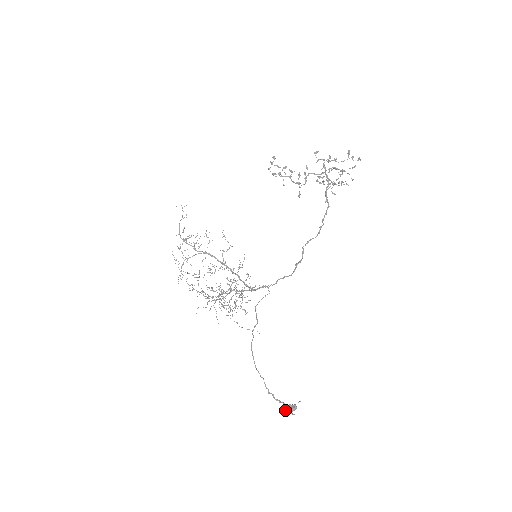
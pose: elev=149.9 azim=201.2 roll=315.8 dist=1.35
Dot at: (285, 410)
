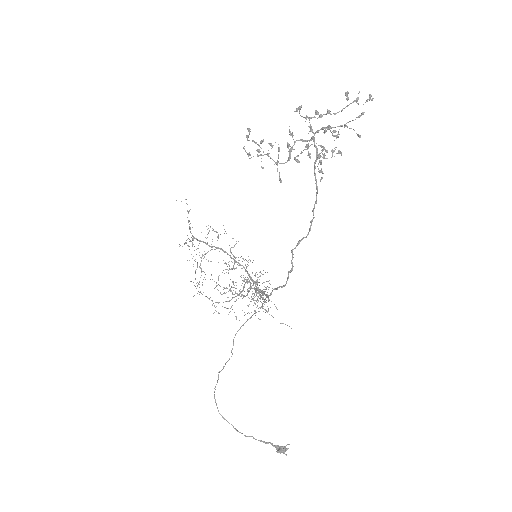
Dot at: (276, 449)
